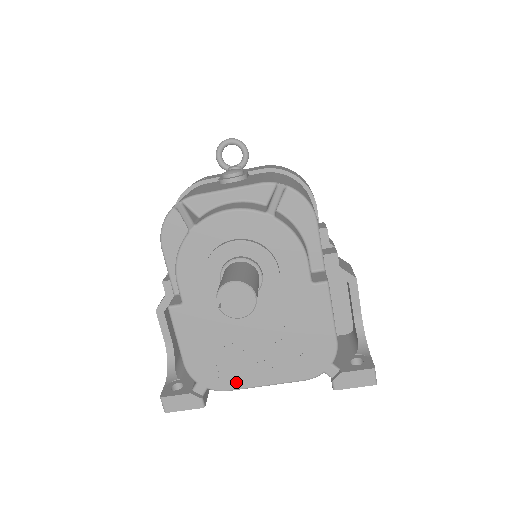
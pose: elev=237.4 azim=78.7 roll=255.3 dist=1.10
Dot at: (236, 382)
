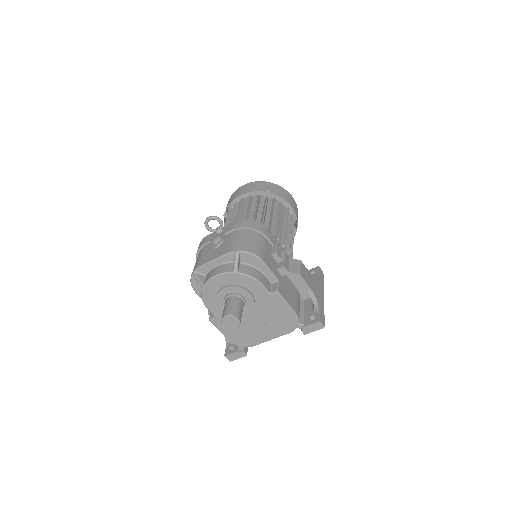
Dot at: (256, 342)
